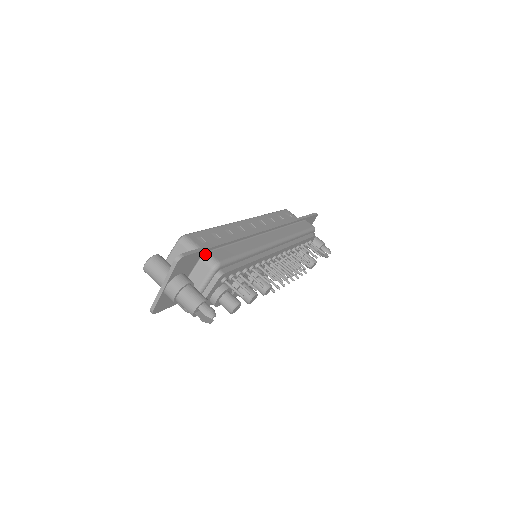
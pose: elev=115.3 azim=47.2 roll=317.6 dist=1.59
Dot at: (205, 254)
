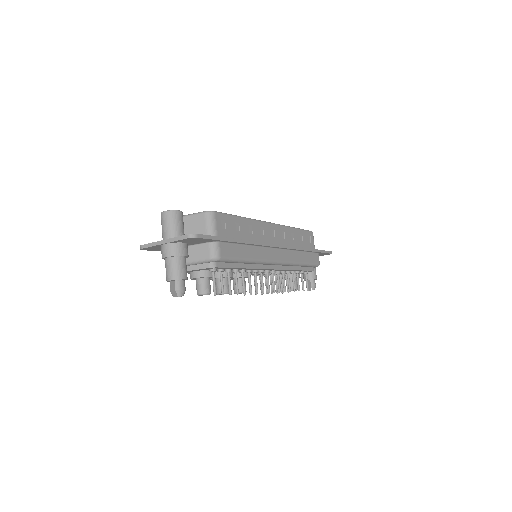
Dot at: (216, 242)
